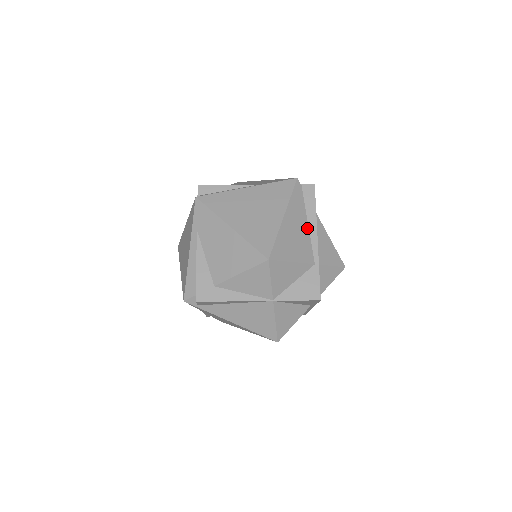
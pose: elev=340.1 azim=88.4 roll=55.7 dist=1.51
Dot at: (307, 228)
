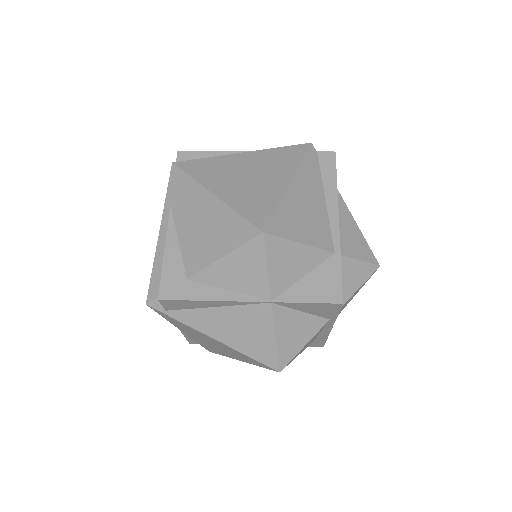
Dot at: (324, 205)
